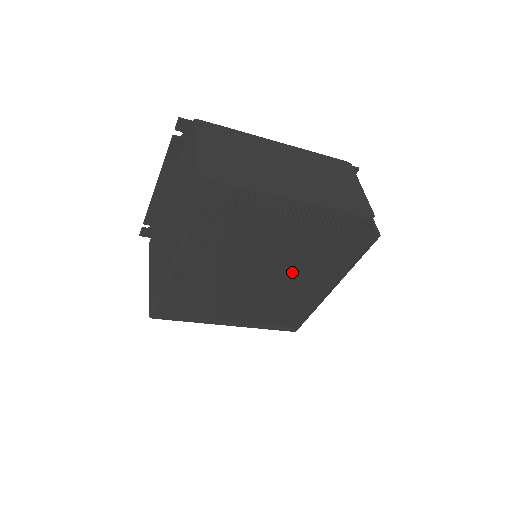
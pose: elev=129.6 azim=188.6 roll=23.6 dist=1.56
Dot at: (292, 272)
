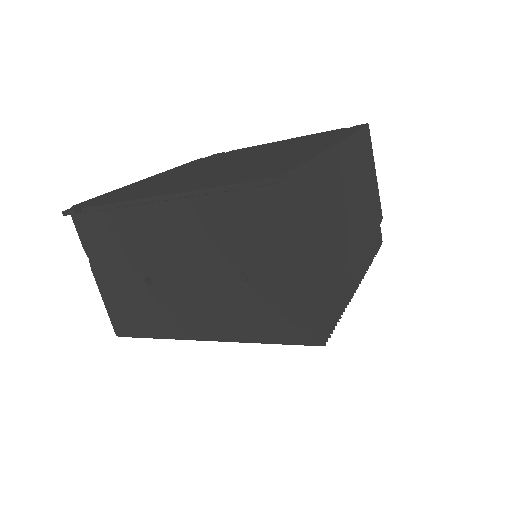
Dot at: occluded
